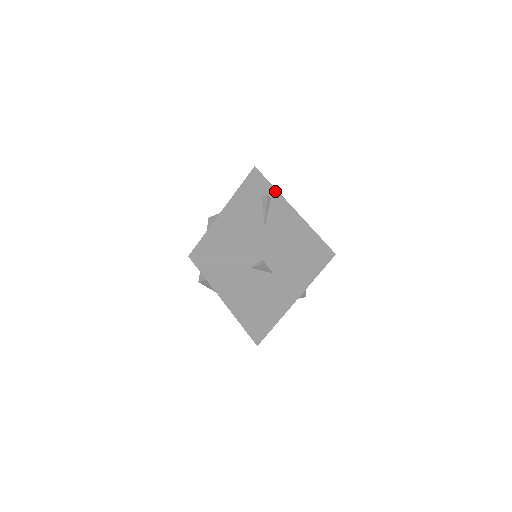
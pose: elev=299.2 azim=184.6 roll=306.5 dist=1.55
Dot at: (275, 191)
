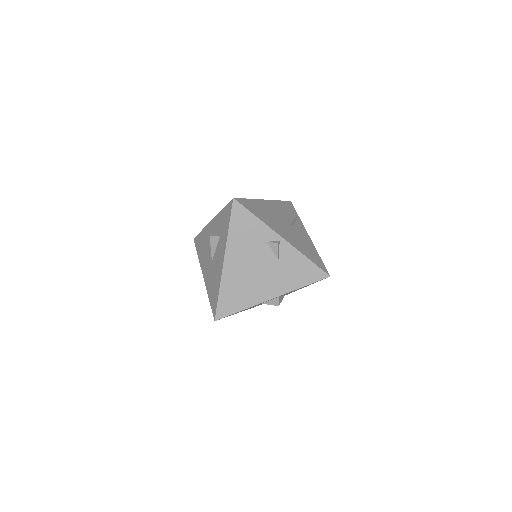
Dot at: (300, 220)
